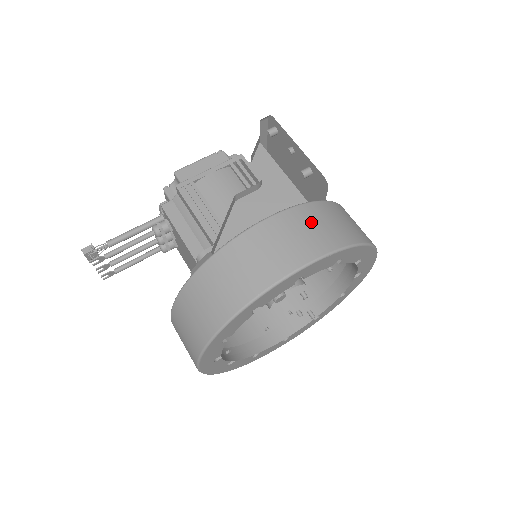
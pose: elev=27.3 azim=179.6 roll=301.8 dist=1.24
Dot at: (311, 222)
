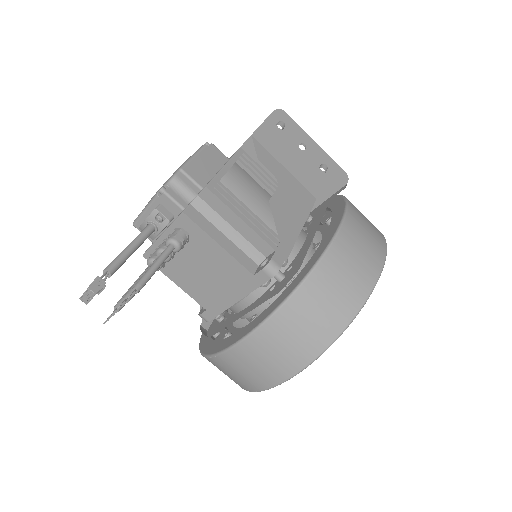
Dot at: (363, 216)
